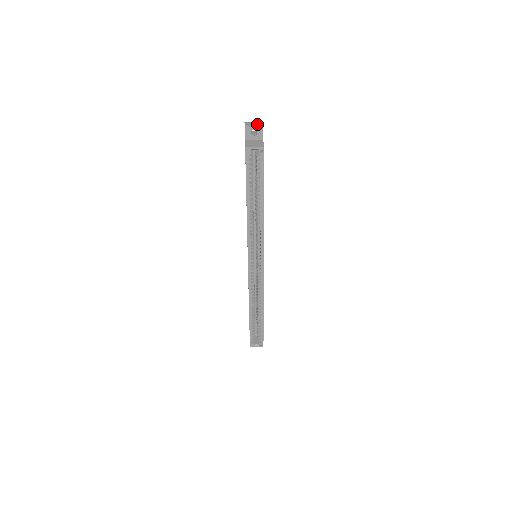
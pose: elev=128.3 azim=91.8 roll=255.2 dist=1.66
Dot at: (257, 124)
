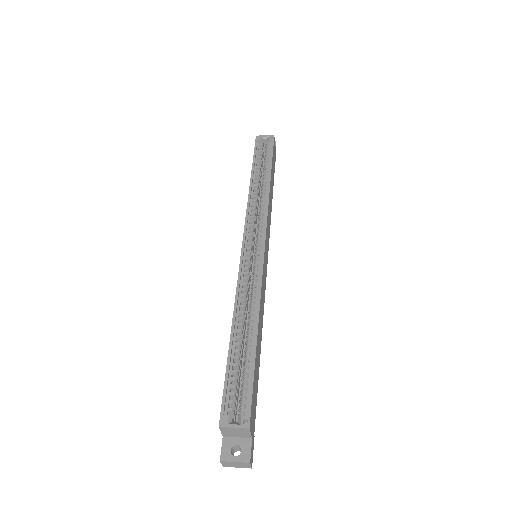
Dot at: occluded
